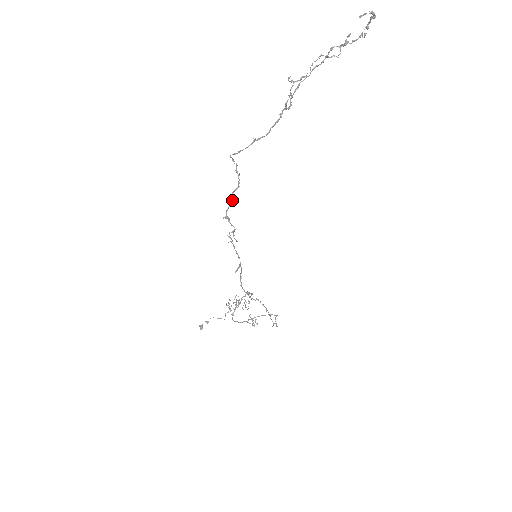
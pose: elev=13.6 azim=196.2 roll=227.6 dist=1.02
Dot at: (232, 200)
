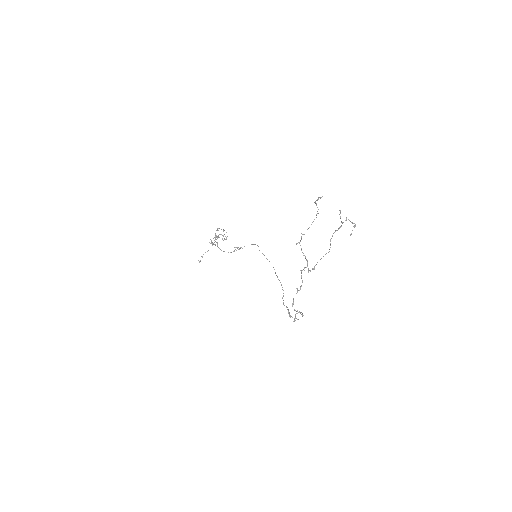
Dot at: occluded
